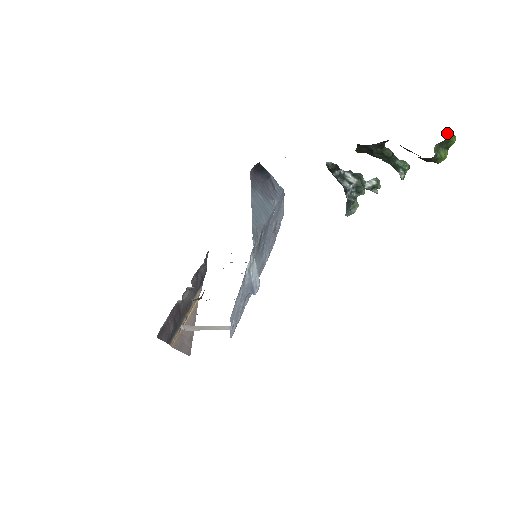
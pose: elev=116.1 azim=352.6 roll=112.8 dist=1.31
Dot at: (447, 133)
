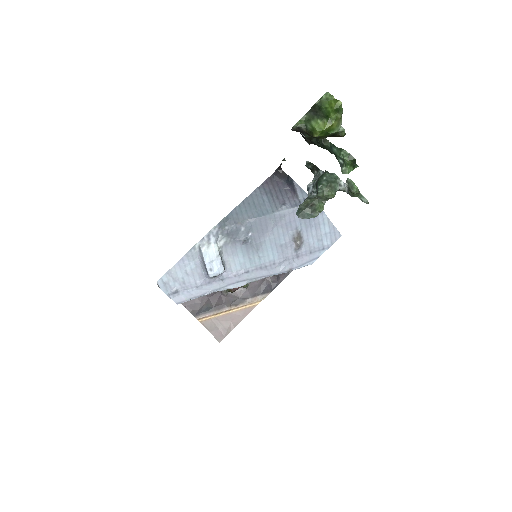
Dot at: (321, 97)
